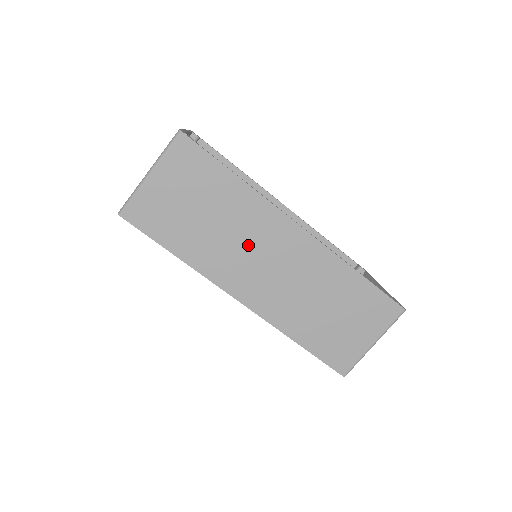
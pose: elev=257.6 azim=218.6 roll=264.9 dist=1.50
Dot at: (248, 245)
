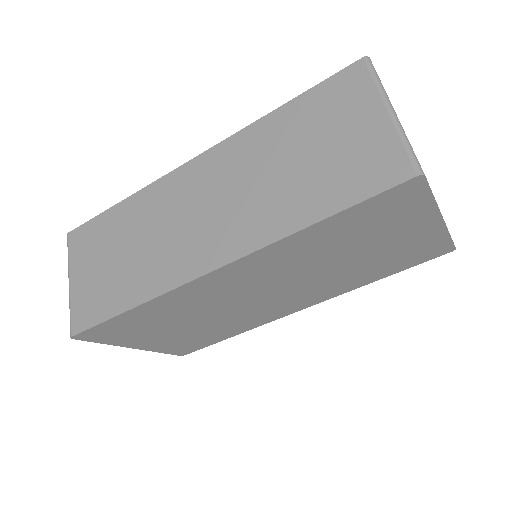
Dot at: (171, 225)
